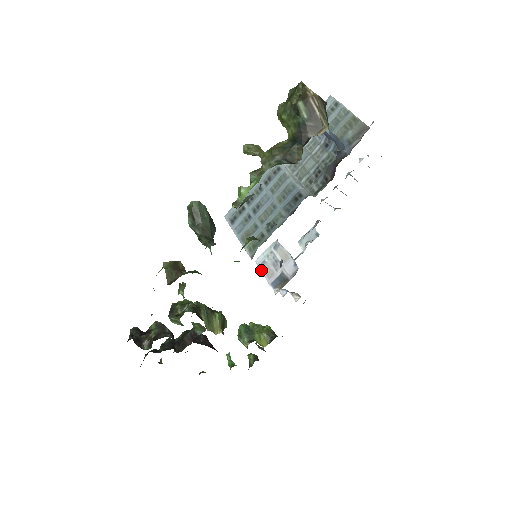
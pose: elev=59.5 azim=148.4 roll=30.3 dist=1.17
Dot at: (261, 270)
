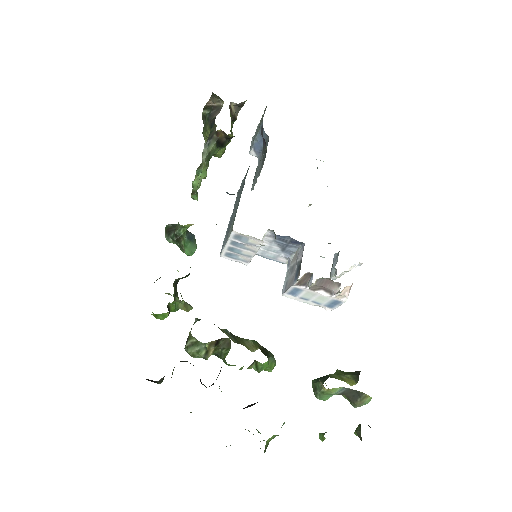
Dot at: (286, 290)
